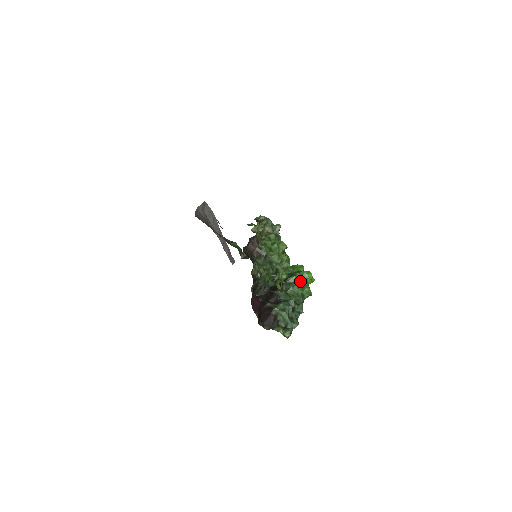
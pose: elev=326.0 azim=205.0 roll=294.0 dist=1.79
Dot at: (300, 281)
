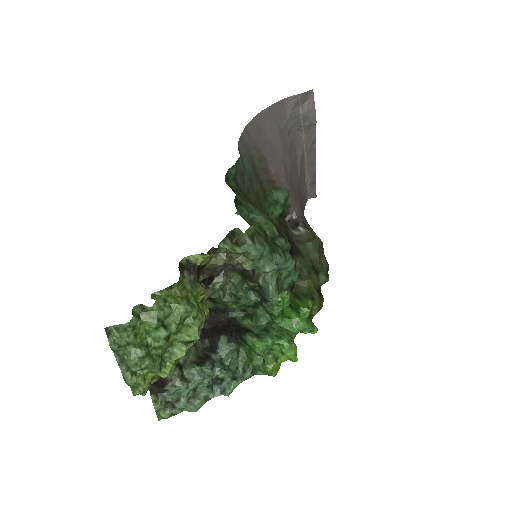
Dot at: (269, 349)
